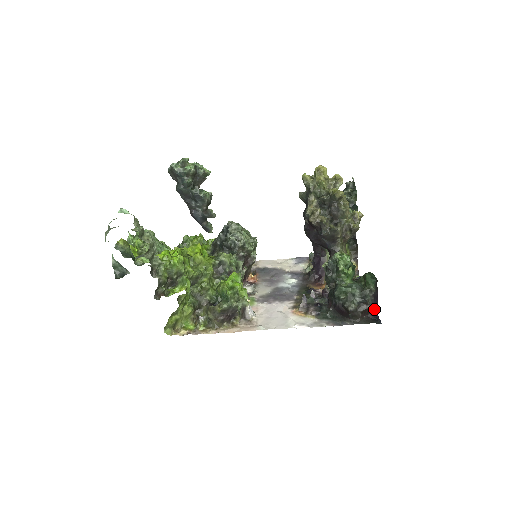
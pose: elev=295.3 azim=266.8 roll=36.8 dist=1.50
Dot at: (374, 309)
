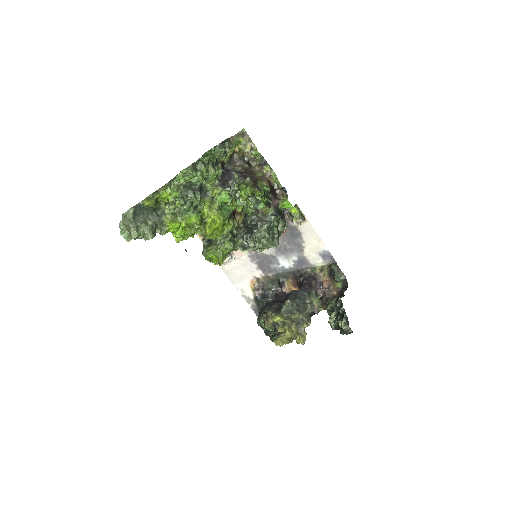
Dot at: occluded
